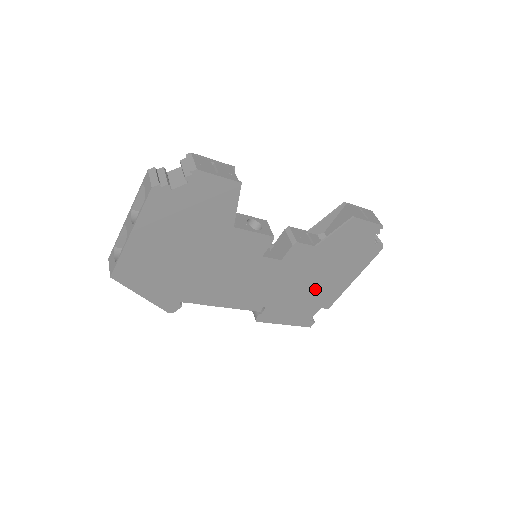
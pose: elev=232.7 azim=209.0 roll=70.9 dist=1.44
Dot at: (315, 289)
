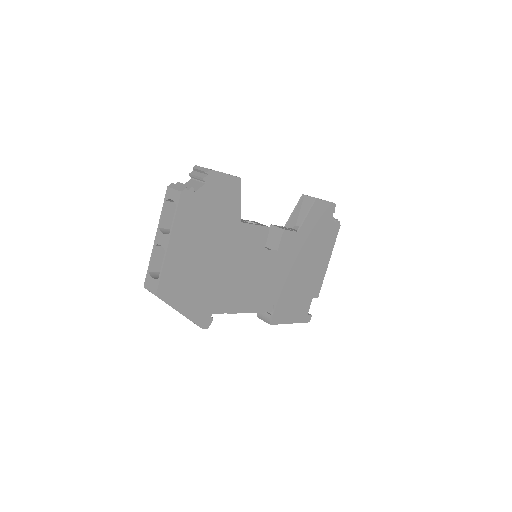
Dot at: (305, 277)
